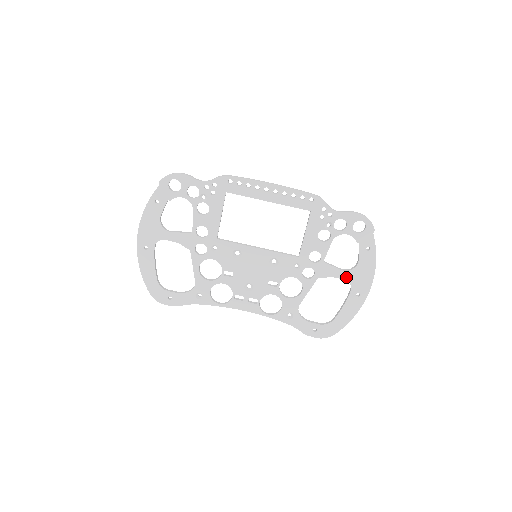
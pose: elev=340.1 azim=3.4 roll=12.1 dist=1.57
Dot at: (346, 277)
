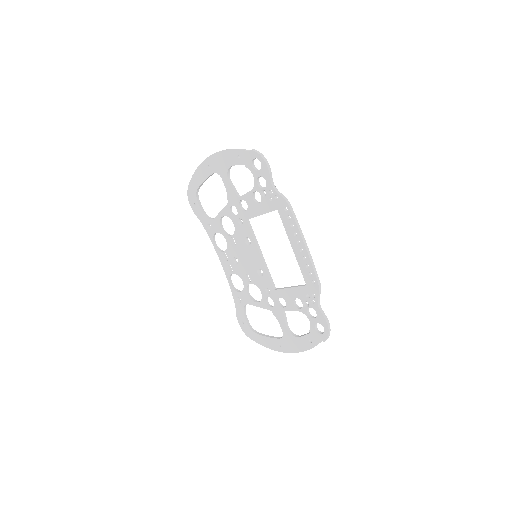
Dot at: (285, 332)
